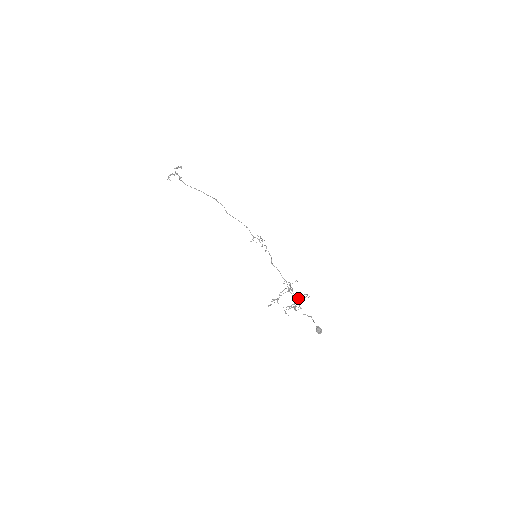
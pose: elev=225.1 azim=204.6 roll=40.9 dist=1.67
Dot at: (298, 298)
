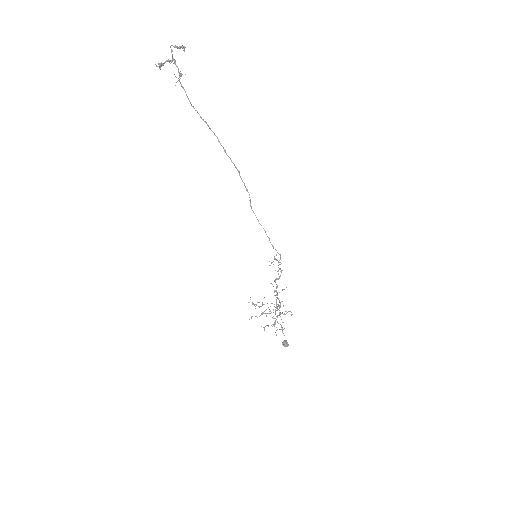
Dot at: (281, 313)
